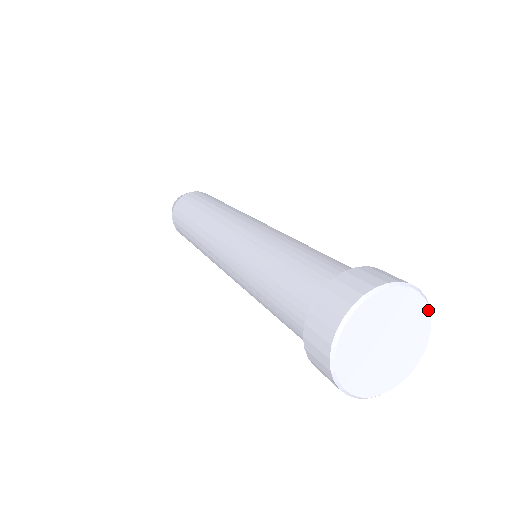
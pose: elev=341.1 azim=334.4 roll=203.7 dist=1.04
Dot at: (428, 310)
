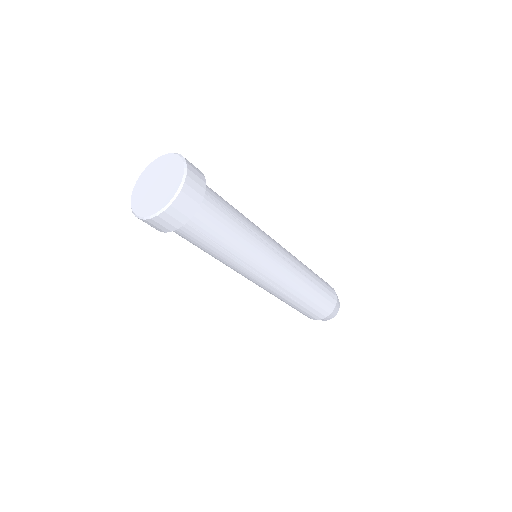
Dot at: (178, 156)
